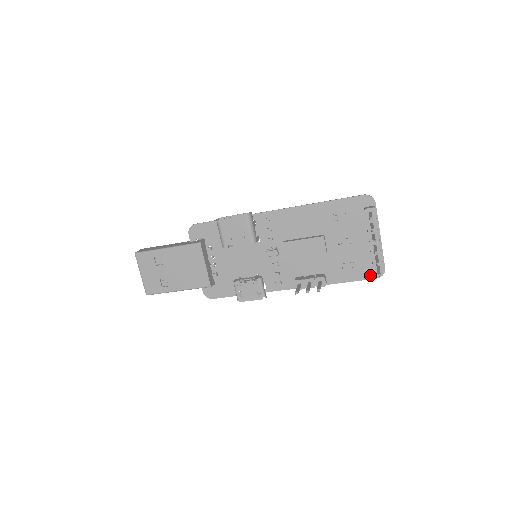
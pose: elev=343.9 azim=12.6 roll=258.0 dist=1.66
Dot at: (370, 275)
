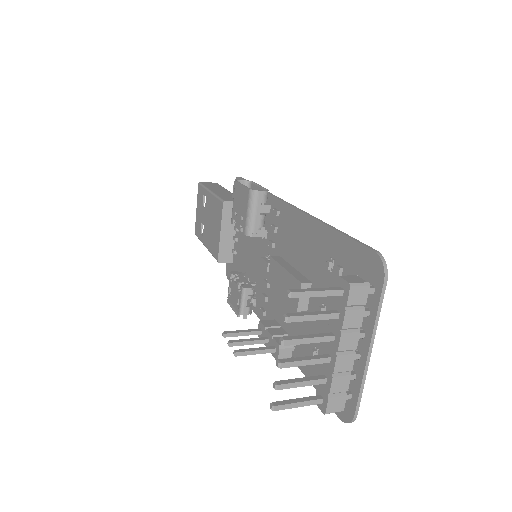
Dot at: occluded
